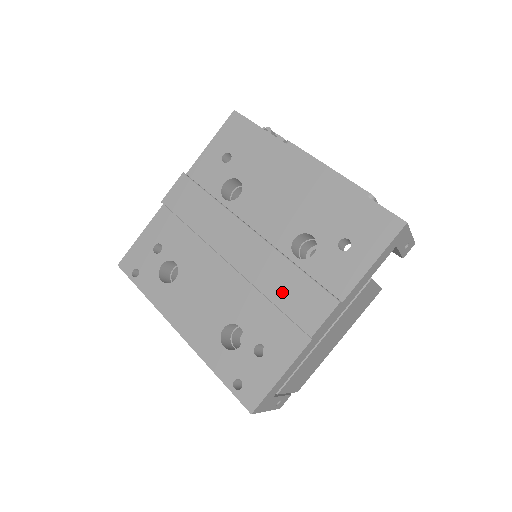
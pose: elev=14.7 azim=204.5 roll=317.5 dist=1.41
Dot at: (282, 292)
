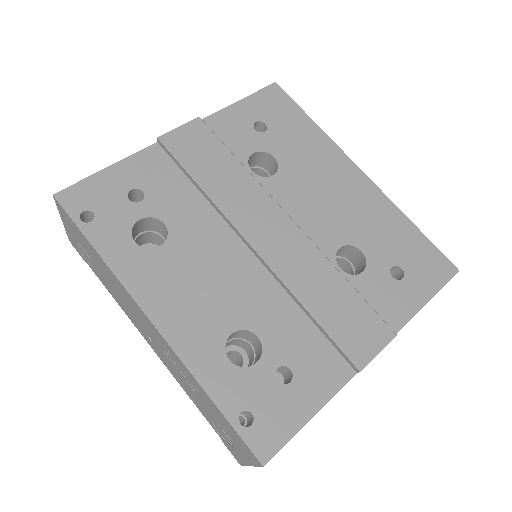
Dot at: (327, 305)
